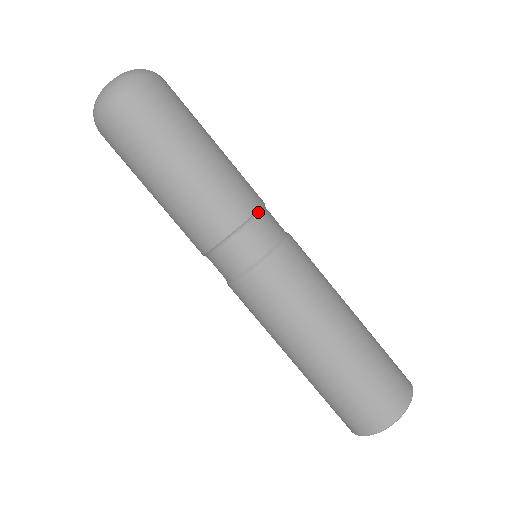
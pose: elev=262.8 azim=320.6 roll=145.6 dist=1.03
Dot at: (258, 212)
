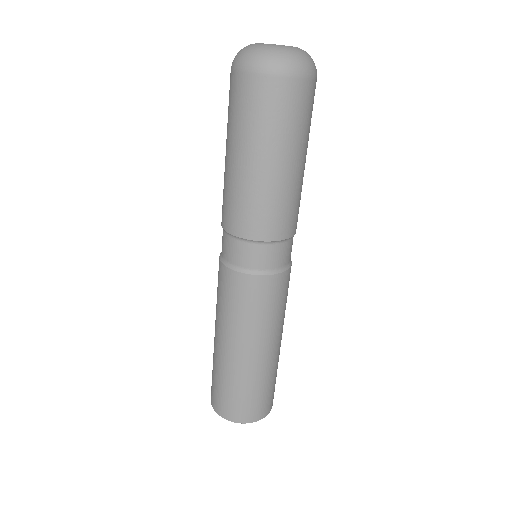
Dot at: (269, 242)
